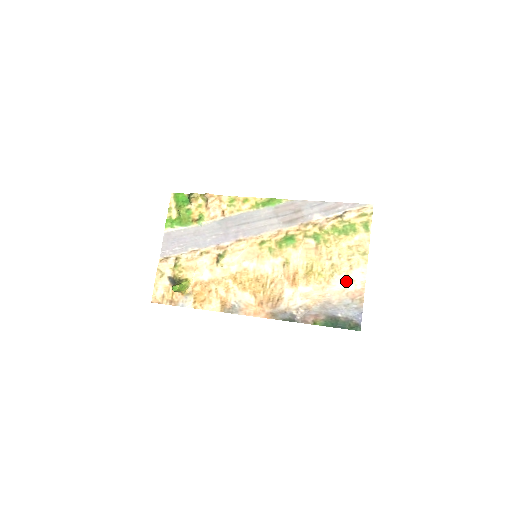
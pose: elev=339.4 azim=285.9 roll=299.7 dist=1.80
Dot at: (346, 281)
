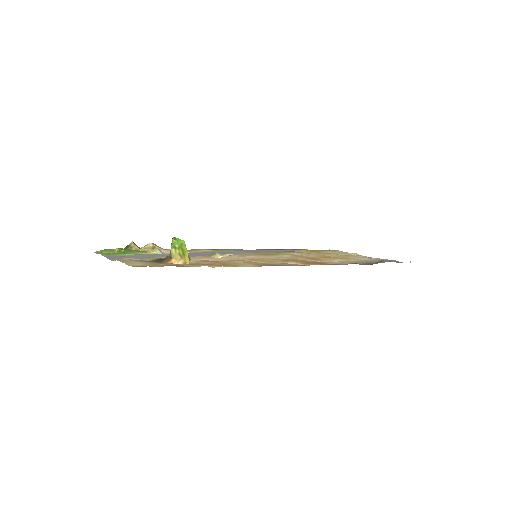
Dot at: (363, 258)
